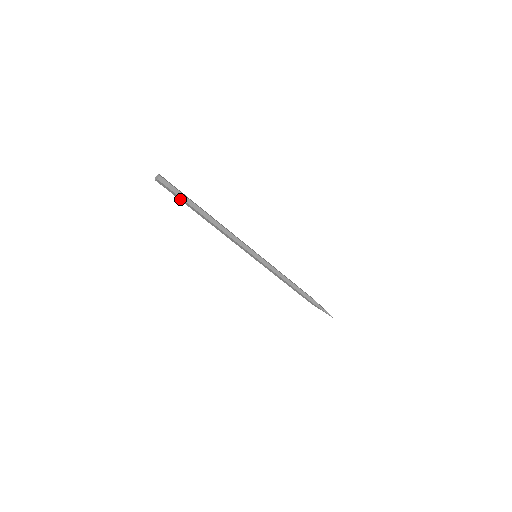
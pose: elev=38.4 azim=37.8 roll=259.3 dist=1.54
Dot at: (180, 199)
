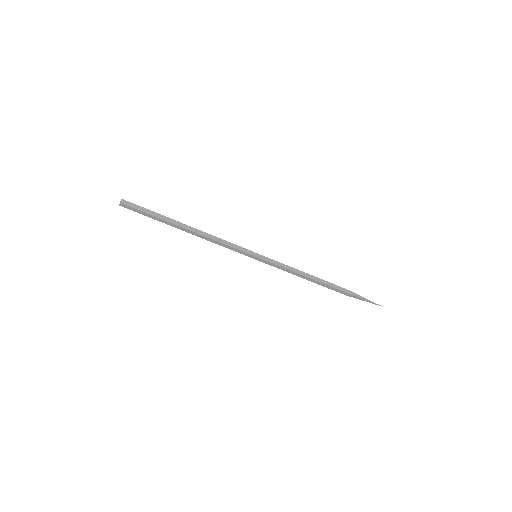
Dot at: (151, 216)
